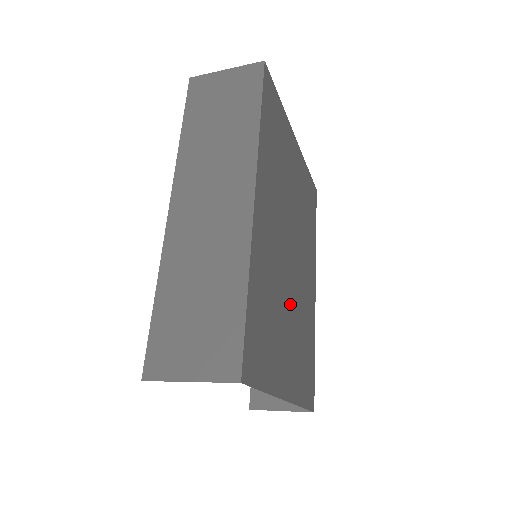
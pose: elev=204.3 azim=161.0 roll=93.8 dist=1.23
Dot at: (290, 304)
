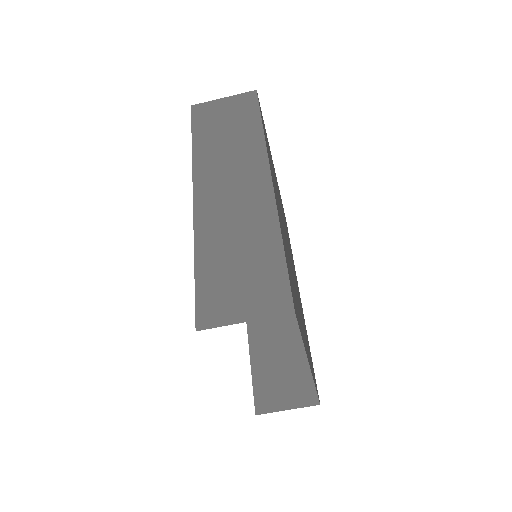
Dot at: occluded
